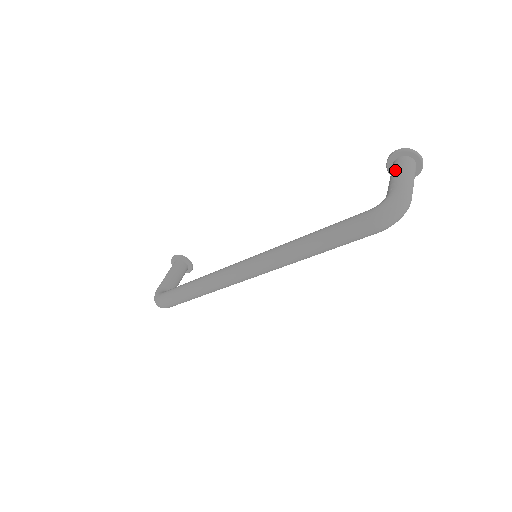
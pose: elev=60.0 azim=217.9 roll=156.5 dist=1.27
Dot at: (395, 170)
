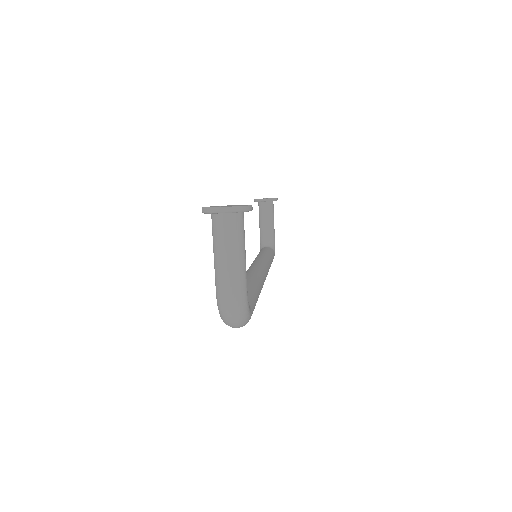
Dot at: (213, 246)
